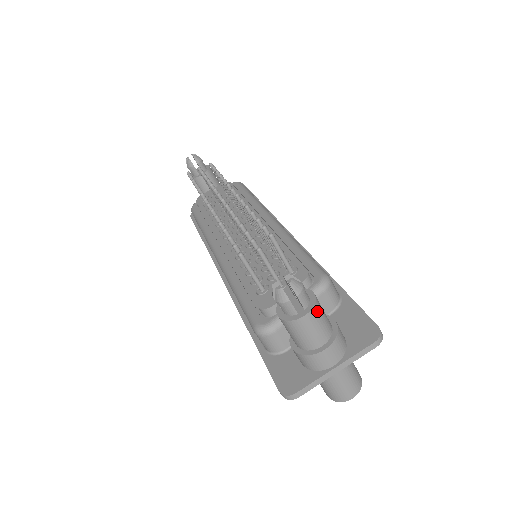
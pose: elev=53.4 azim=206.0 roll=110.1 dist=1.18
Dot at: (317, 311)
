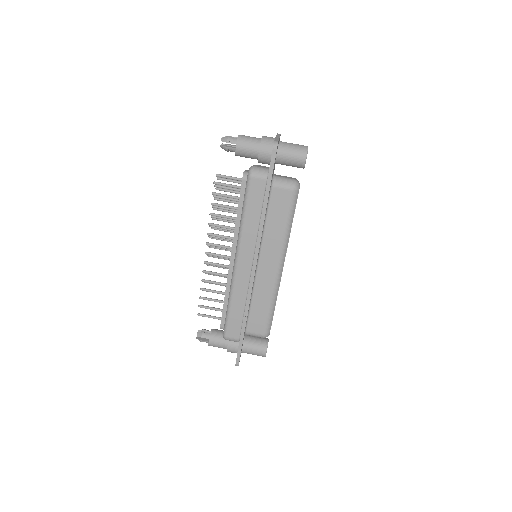
Dot at: occluded
